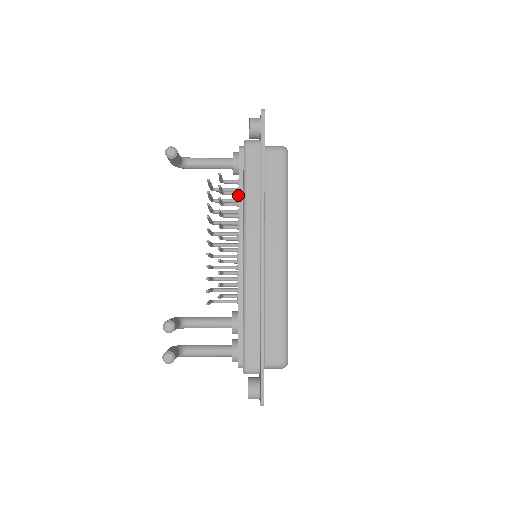
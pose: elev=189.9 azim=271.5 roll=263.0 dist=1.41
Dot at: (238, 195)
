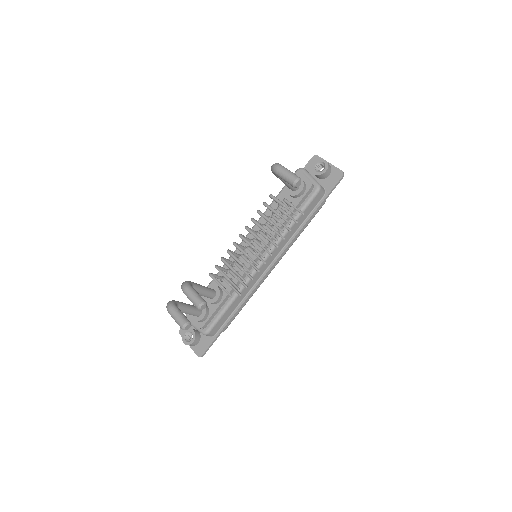
Dot at: (283, 214)
